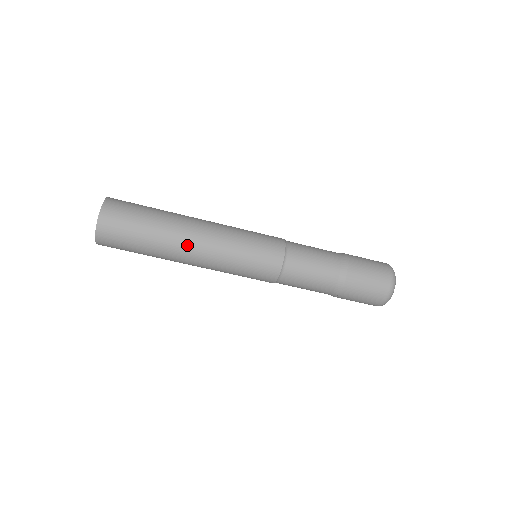
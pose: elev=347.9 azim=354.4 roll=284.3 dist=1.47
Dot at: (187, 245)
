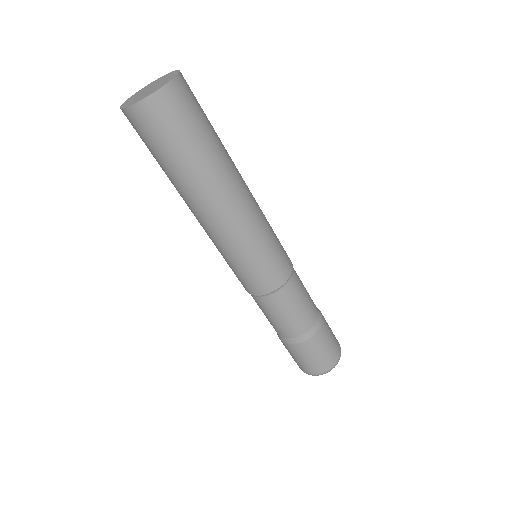
Dot at: (234, 189)
